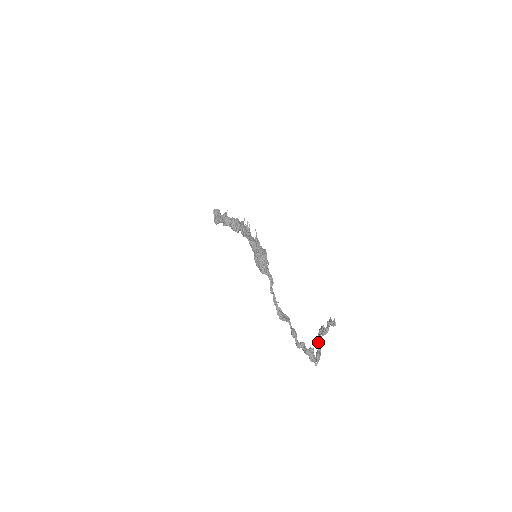
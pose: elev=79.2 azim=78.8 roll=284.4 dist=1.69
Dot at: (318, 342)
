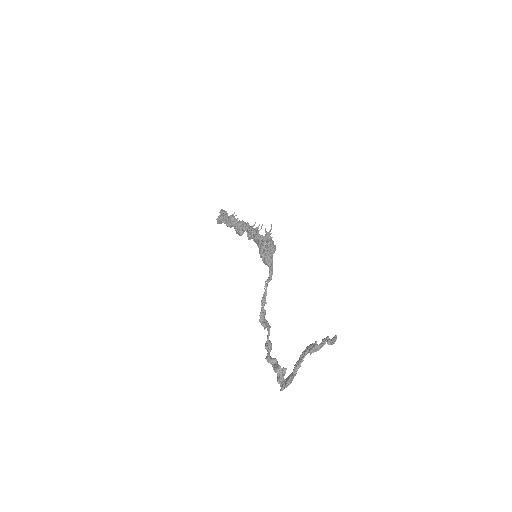
Dot at: (298, 362)
